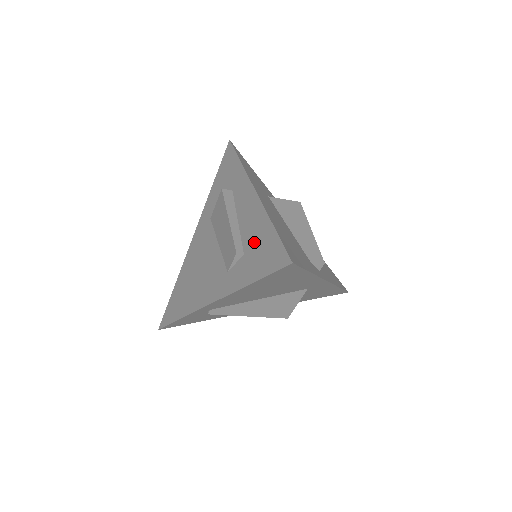
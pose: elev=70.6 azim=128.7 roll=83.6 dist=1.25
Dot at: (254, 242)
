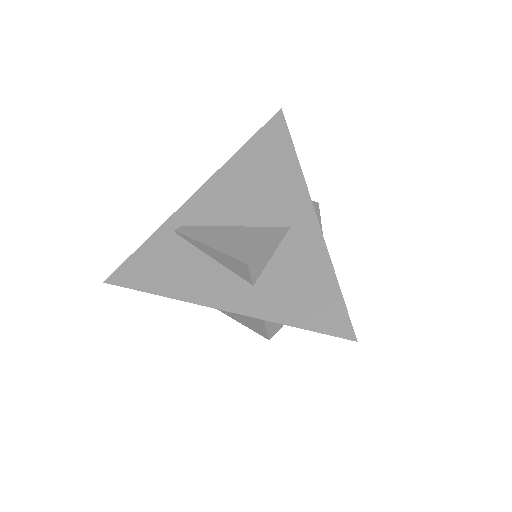
Dot at: occluded
